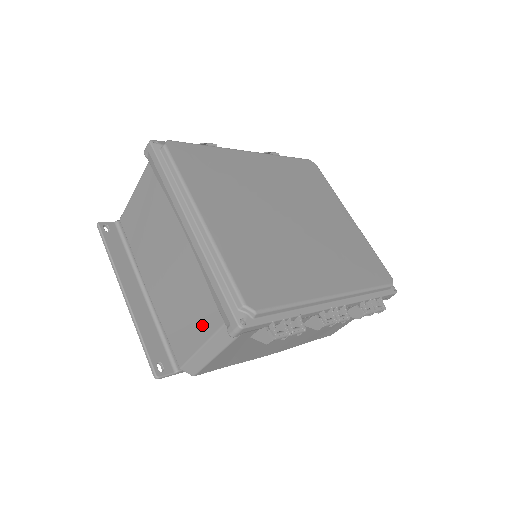
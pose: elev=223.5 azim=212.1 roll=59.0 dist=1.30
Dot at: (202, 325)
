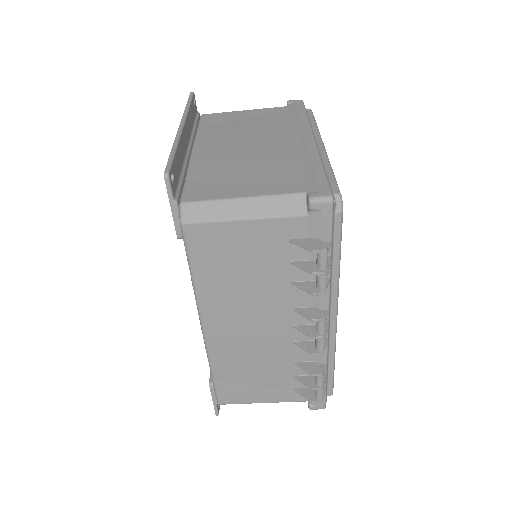
Dot at: (265, 185)
